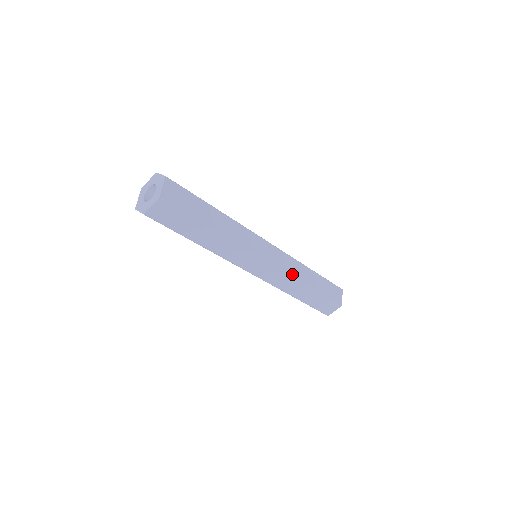
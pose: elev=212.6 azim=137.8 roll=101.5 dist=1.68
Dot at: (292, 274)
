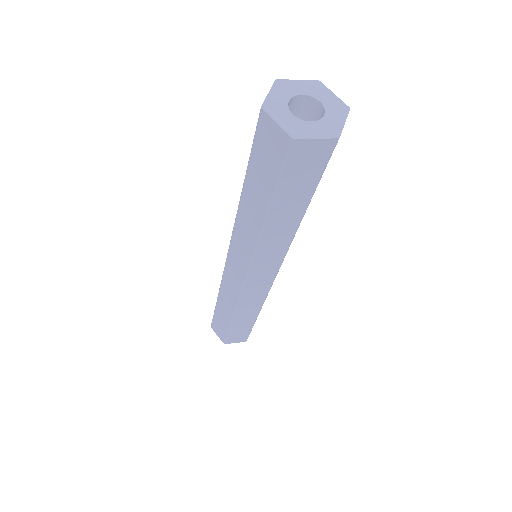
Dot at: occluded
